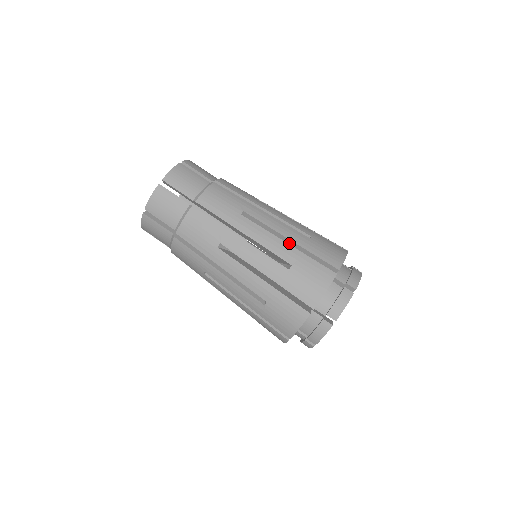
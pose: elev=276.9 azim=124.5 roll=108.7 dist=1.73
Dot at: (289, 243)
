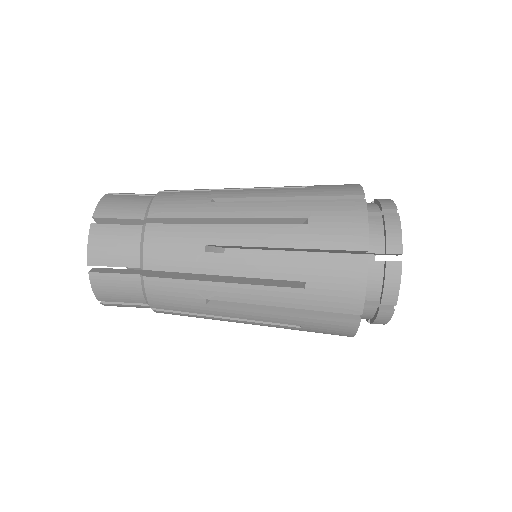
Dot at: occluded
